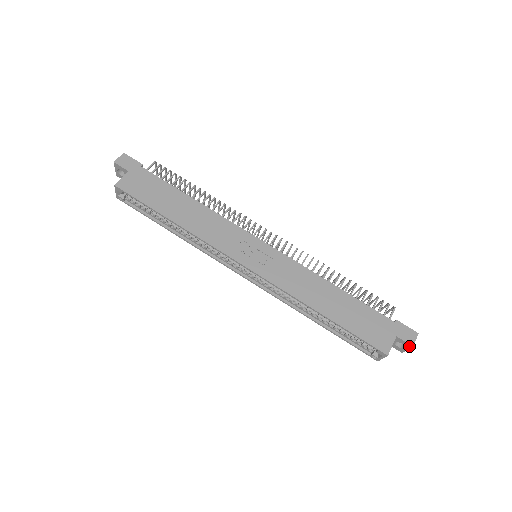
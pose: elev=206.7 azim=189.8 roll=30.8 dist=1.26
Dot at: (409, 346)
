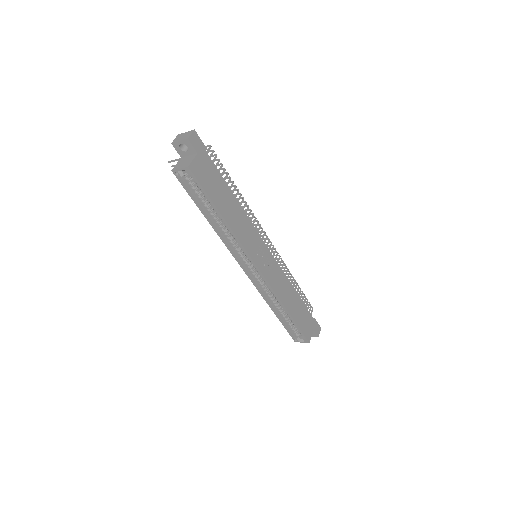
Dot at: (316, 336)
